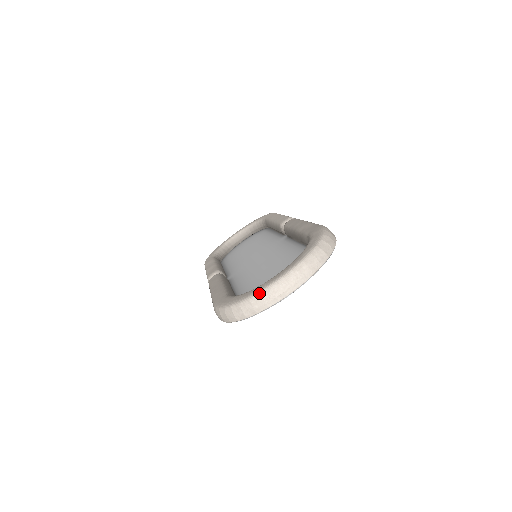
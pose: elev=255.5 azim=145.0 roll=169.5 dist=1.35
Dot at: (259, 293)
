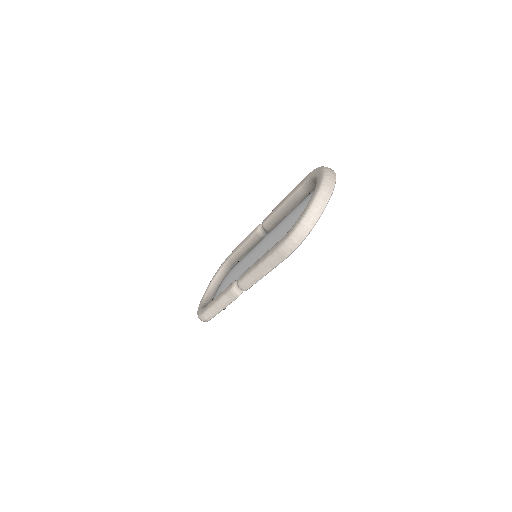
Dot at: (316, 197)
